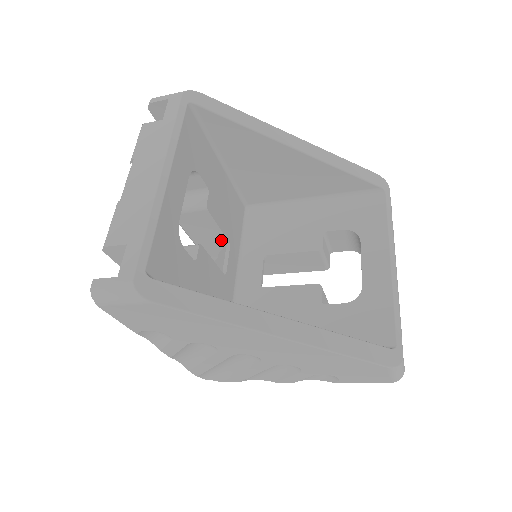
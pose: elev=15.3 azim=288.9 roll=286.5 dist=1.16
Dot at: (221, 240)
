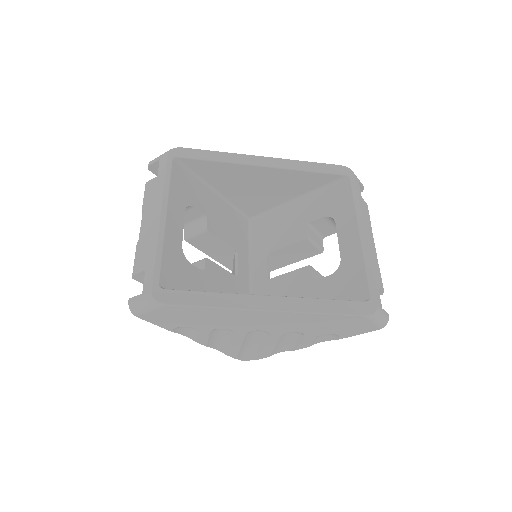
Dot at: (229, 251)
